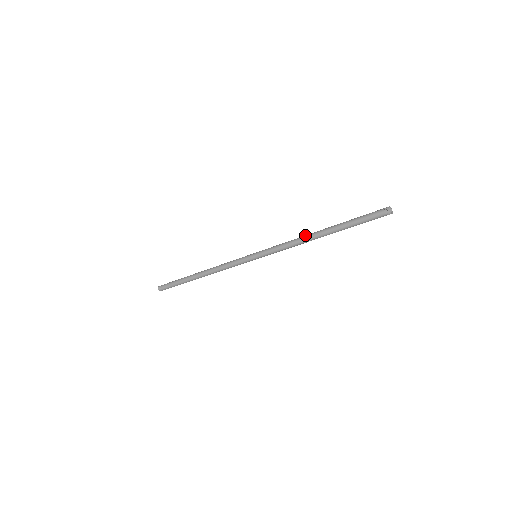
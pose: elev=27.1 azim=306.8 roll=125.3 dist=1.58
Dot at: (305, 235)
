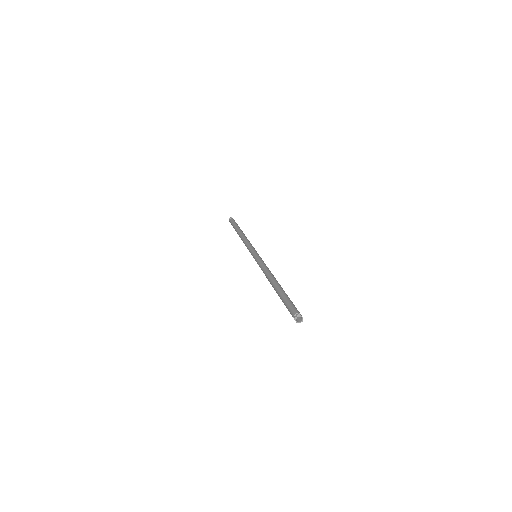
Dot at: (268, 276)
